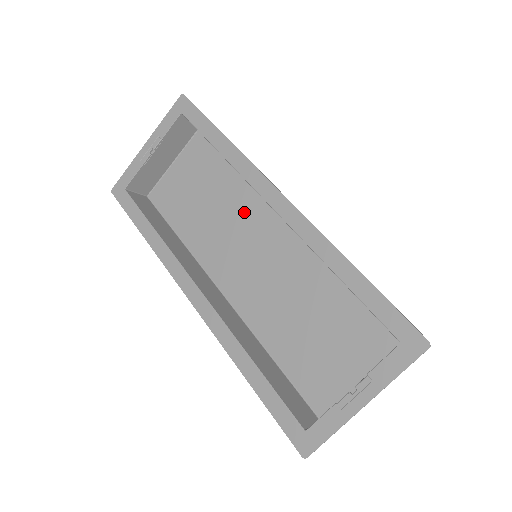
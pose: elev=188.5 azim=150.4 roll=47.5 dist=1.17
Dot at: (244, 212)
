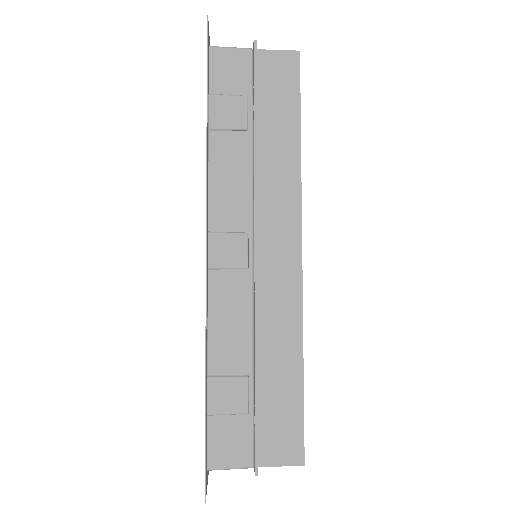
Dot at: occluded
